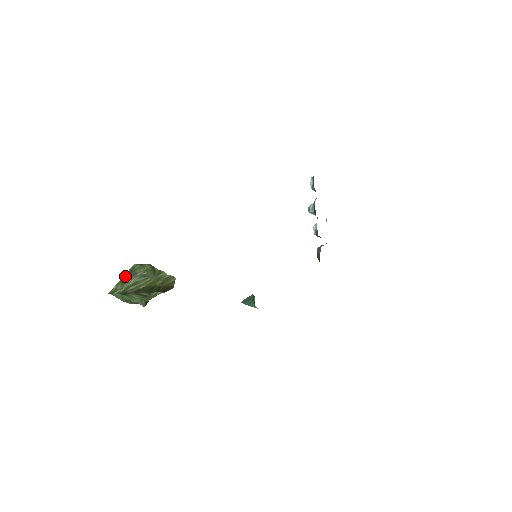
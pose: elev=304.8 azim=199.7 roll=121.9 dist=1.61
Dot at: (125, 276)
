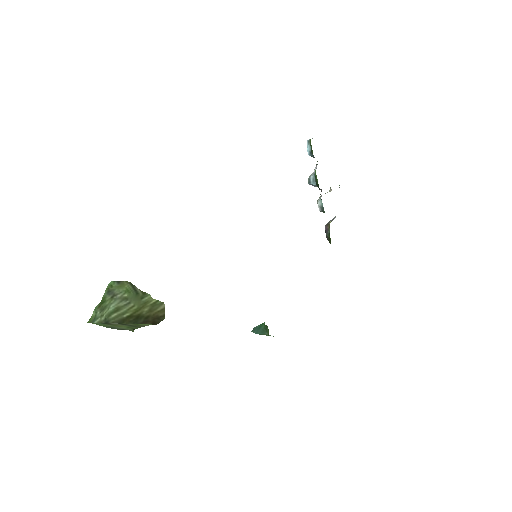
Dot at: (102, 298)
